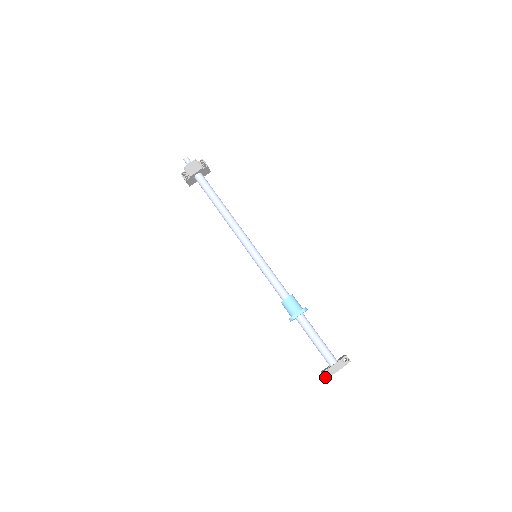
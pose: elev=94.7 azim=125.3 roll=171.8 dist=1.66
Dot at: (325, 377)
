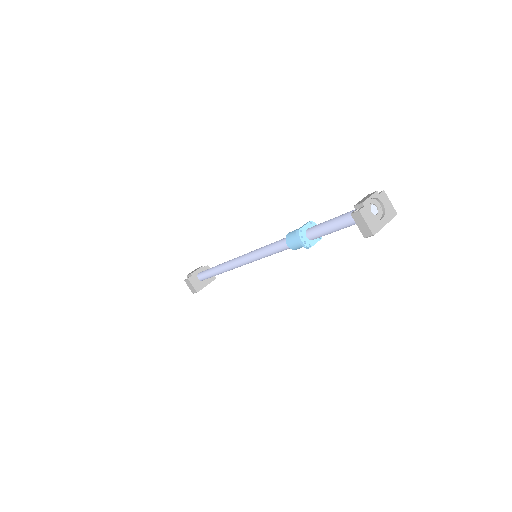
Dot at: (356, 212)
